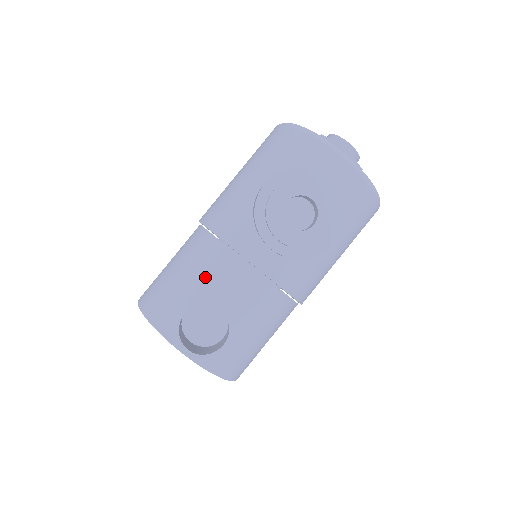
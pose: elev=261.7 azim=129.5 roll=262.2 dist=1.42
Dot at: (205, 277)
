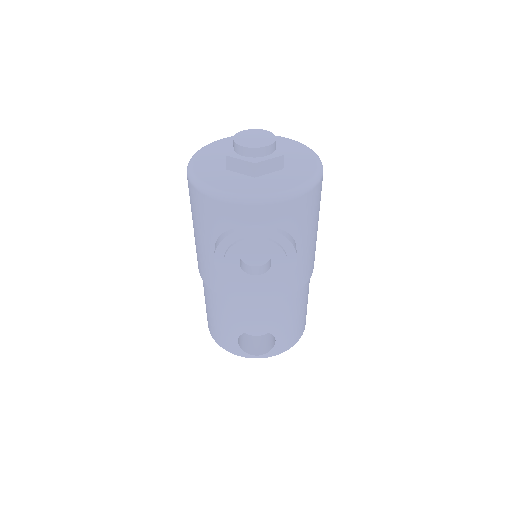
Dot at: (231, 319)
